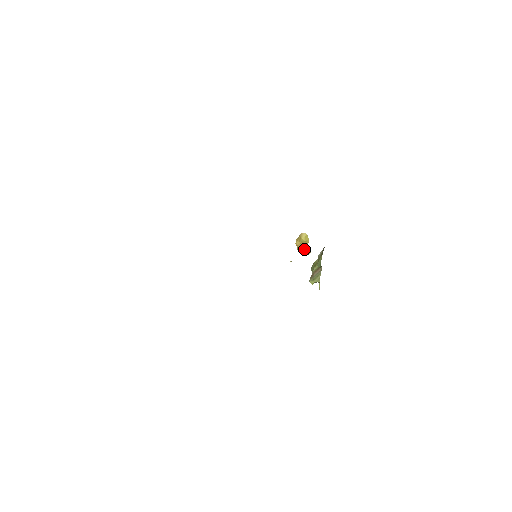
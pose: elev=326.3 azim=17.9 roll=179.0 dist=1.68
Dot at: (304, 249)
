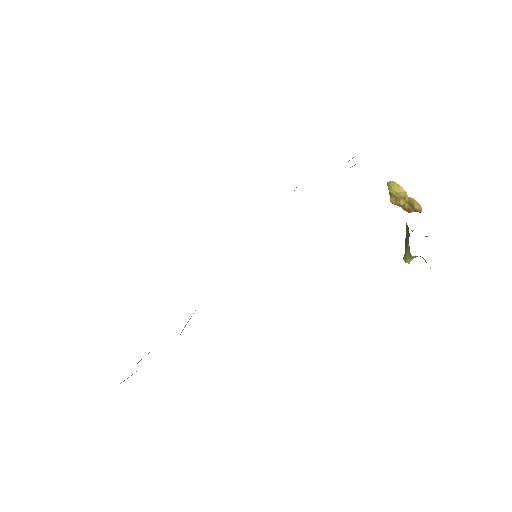
Dot at: (409, 205)
